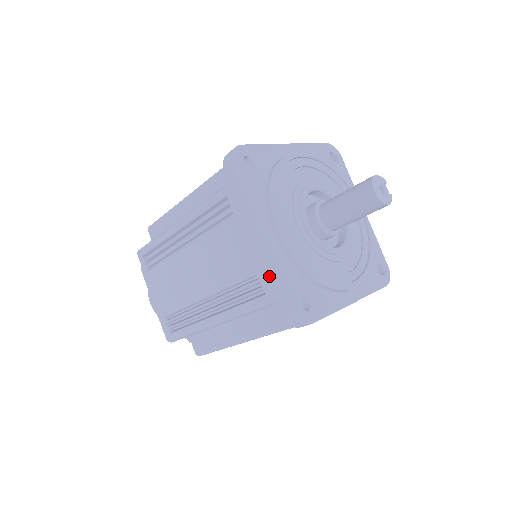
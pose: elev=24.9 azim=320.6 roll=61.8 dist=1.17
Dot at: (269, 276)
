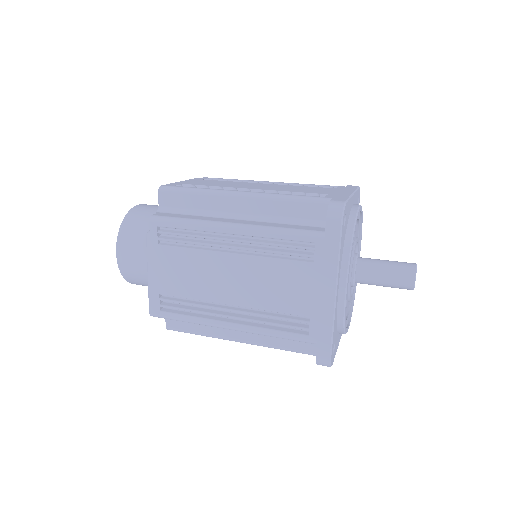
Dot at: (322, 325)
